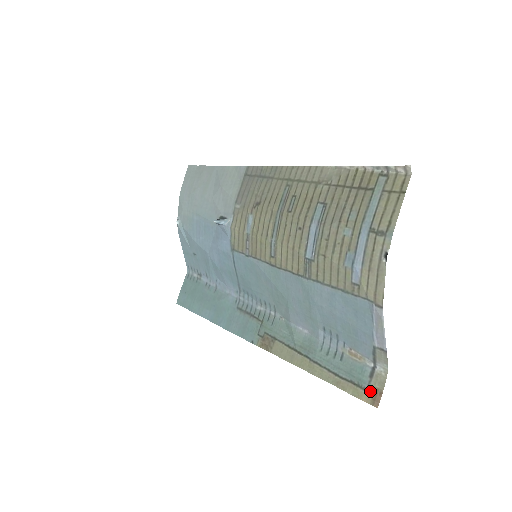
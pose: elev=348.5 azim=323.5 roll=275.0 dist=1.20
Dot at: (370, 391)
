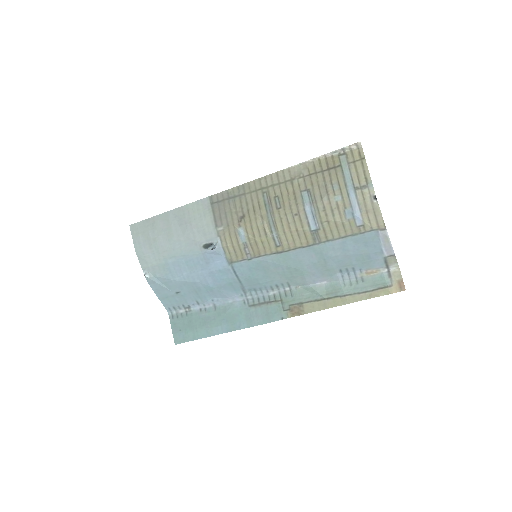
Dot at: (395, 285)
